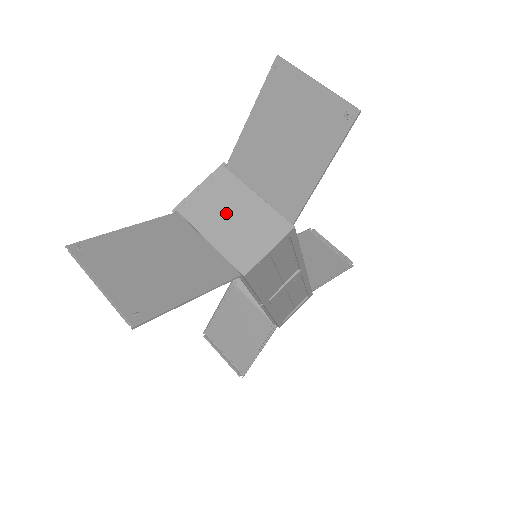
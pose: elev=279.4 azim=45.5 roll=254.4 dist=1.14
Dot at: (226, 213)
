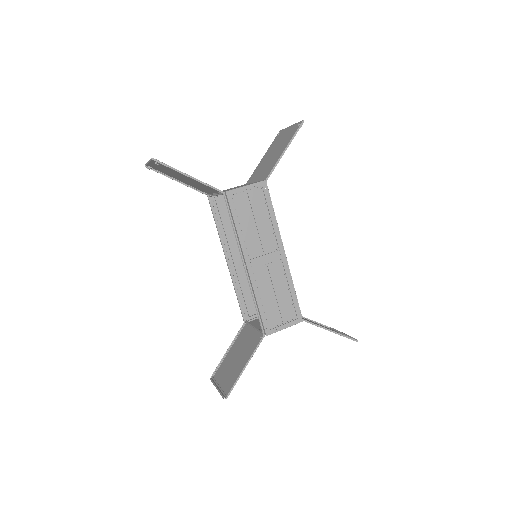
Dot at: occluded
